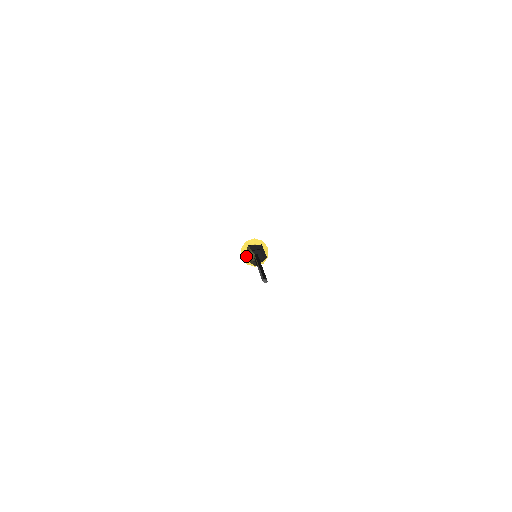
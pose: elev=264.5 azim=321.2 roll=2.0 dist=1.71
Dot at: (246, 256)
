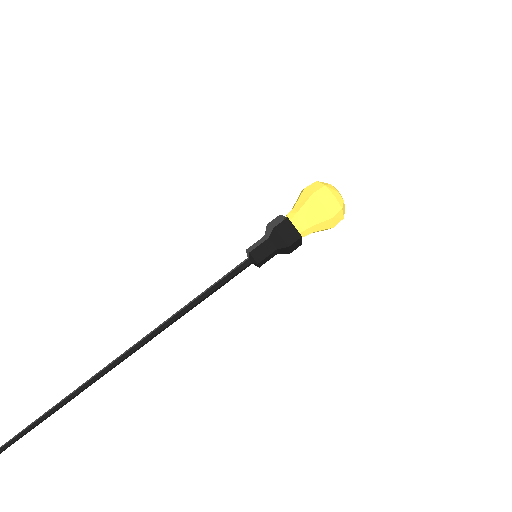
Dot at: (267, 227)
